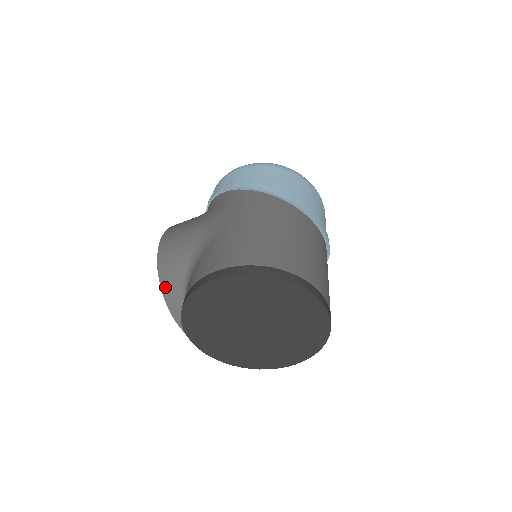
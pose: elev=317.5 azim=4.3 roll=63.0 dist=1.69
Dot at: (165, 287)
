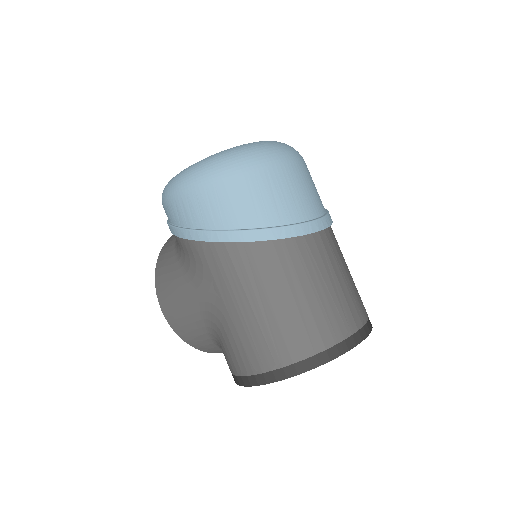
Dot at: (201, 349)
